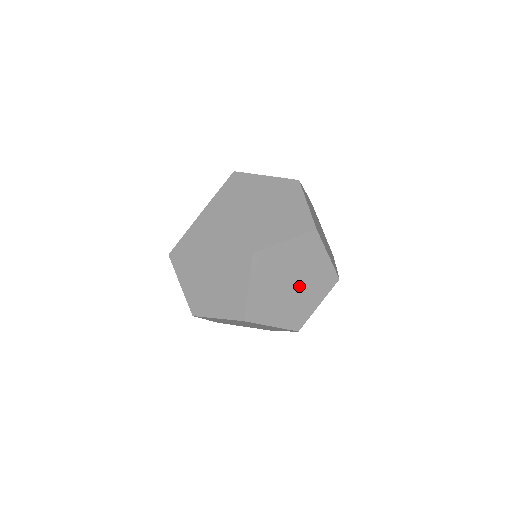
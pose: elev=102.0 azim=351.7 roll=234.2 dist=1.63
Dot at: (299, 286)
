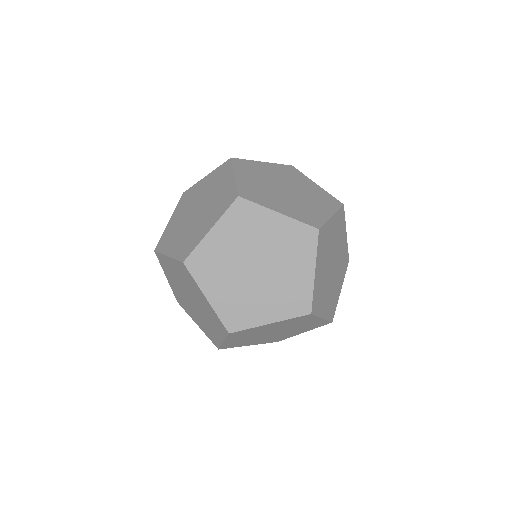
Dot at: (283, 332)
